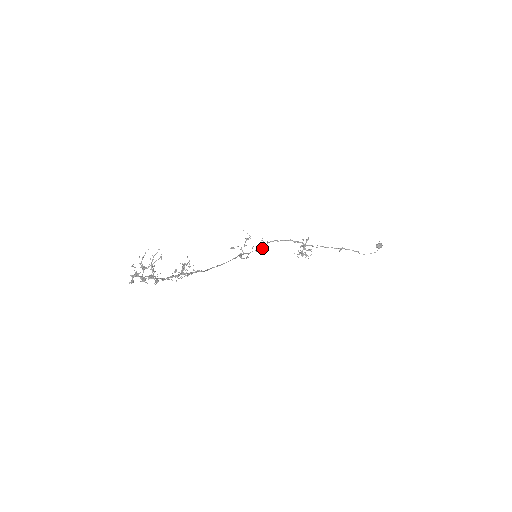
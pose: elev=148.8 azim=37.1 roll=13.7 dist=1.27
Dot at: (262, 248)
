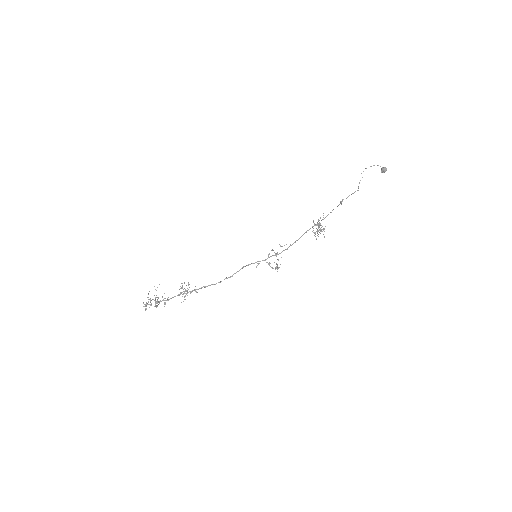
Dot at: occluded
